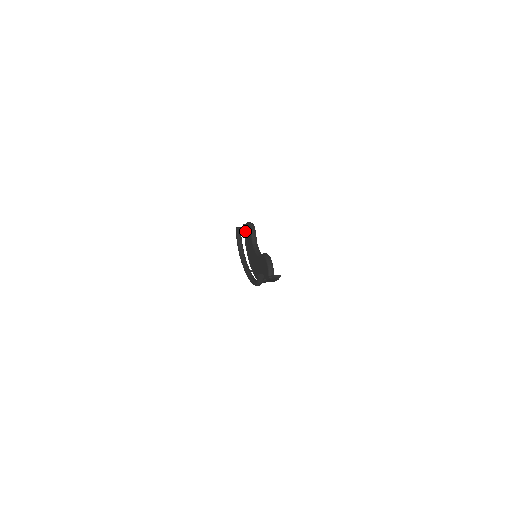
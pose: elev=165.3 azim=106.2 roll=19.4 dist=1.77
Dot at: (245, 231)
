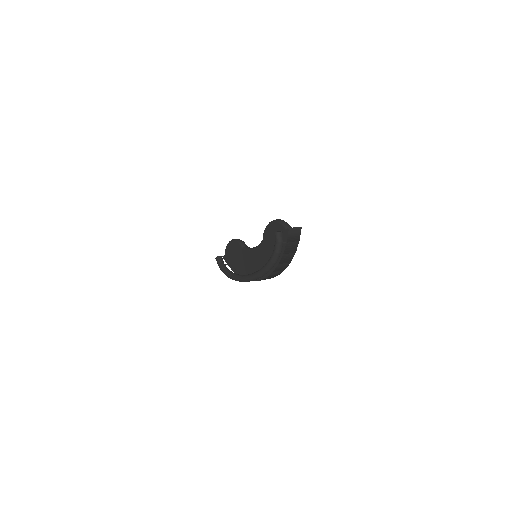
Dot at: (228, 258)
